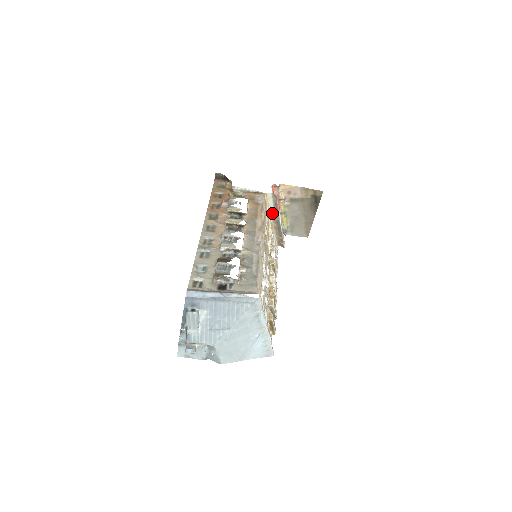
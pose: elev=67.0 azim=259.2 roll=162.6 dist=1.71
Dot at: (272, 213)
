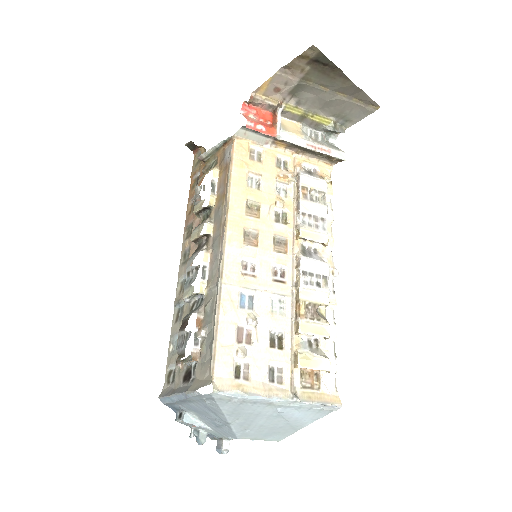
Dot at: (274, 143)
